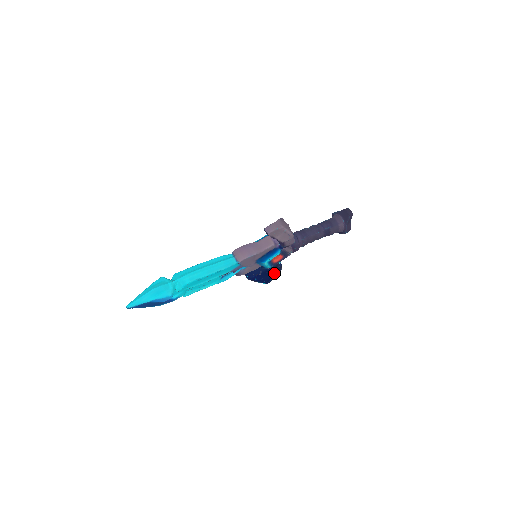
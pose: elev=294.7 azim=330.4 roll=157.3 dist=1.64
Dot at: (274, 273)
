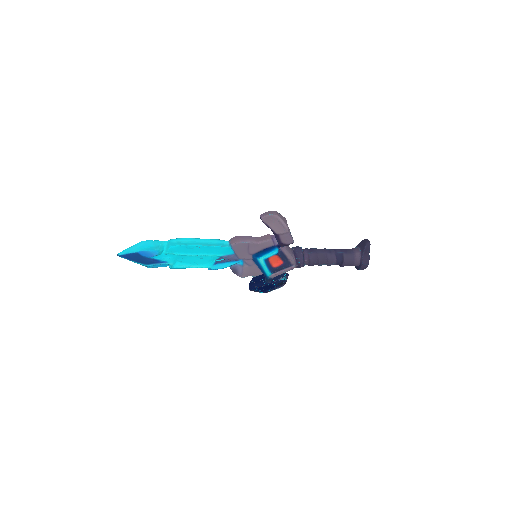
Dot at: (276, 286)
